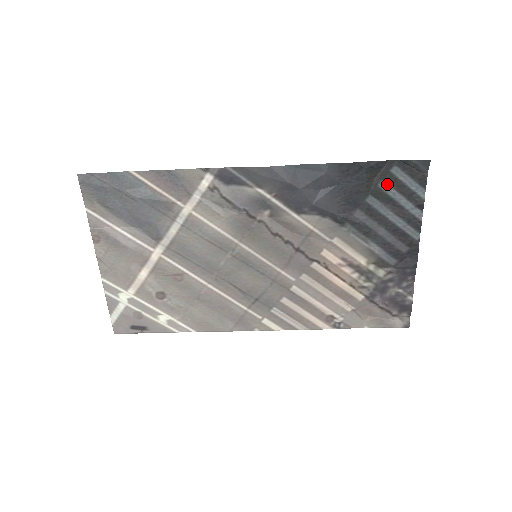
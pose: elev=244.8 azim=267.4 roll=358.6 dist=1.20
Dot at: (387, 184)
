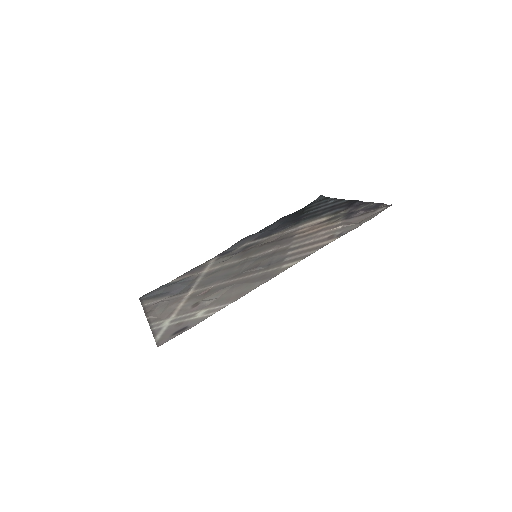
Dot at: occluded
